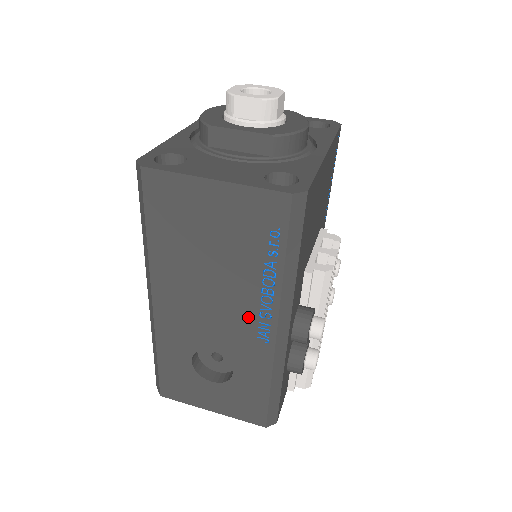
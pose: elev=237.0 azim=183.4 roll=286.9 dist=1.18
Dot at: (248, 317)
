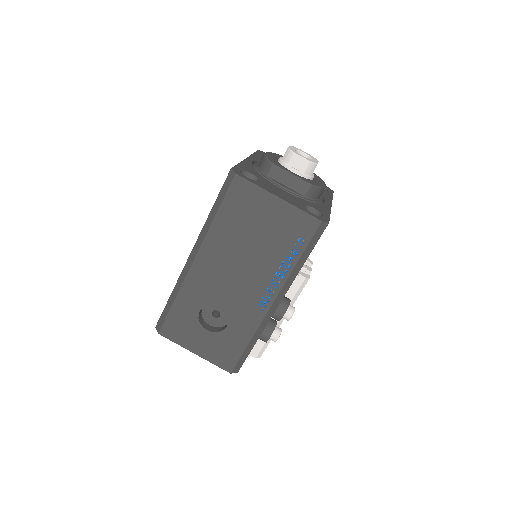
Dot at: (258, 289)
